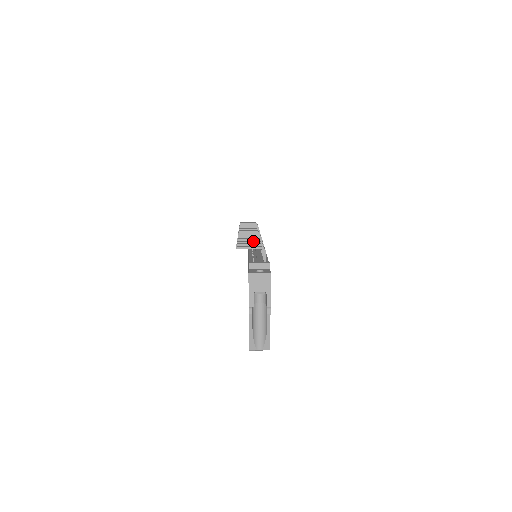
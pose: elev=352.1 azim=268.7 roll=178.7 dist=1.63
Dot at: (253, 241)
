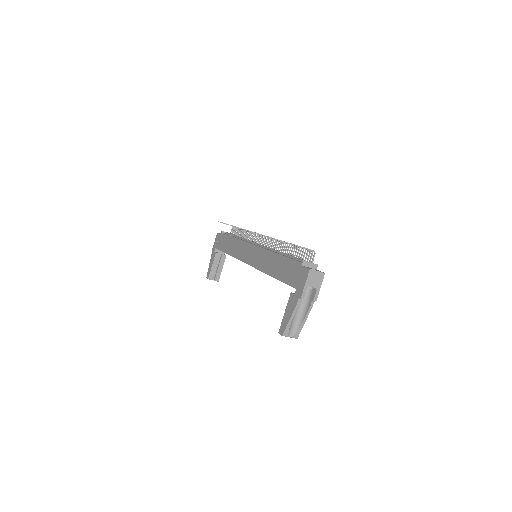
Dot at: occluded
